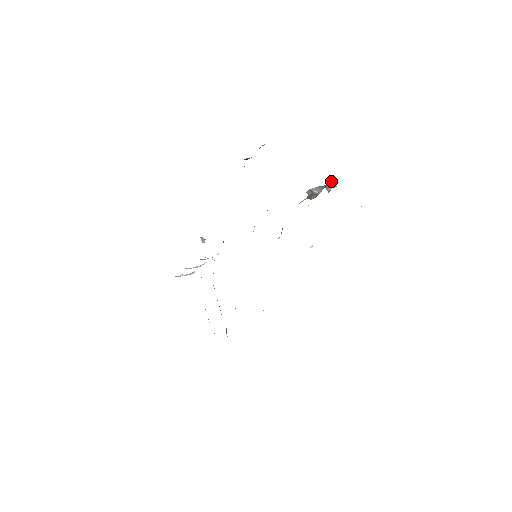
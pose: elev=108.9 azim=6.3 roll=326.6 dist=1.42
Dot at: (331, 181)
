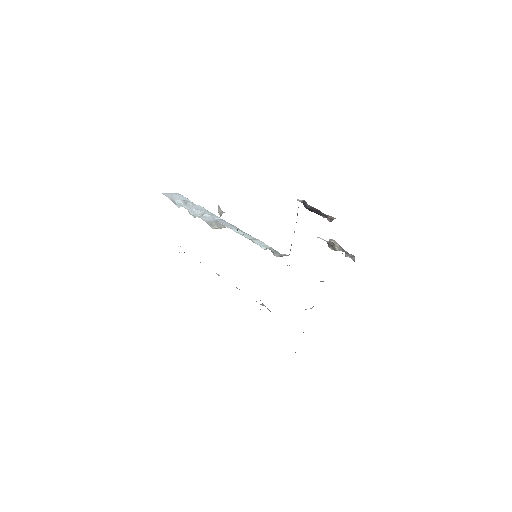
Dot at: (354, 256)
